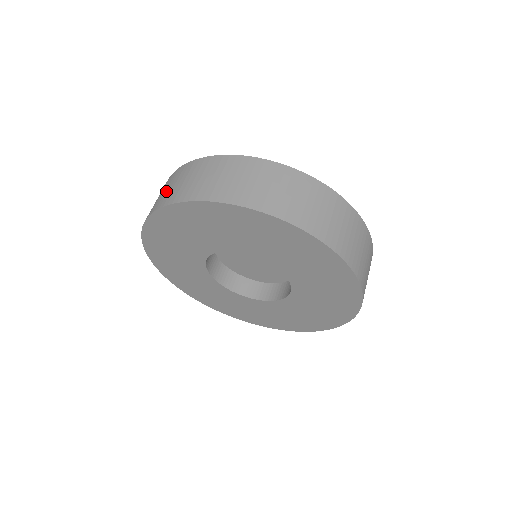
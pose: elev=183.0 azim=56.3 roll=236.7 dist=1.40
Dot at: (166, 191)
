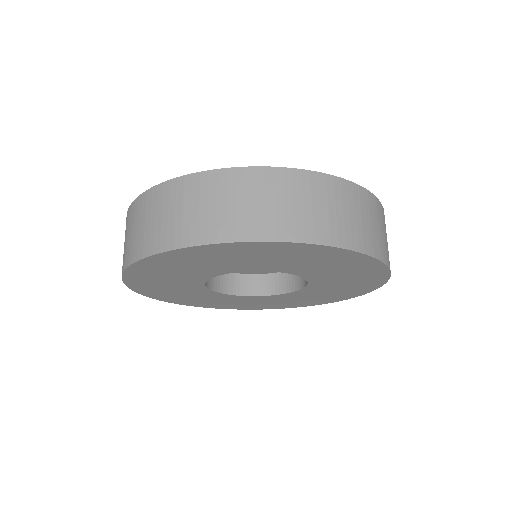
Dot at: (278, 209)
